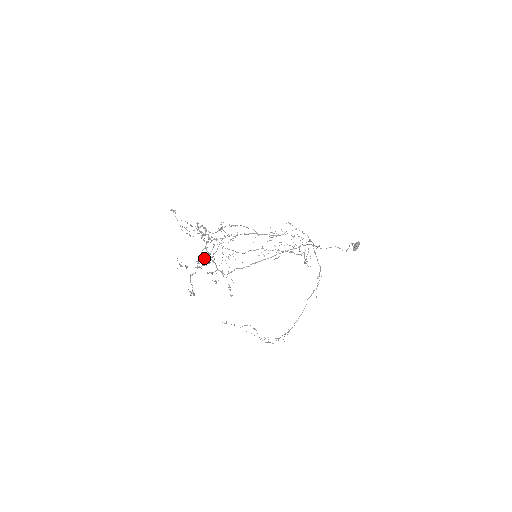
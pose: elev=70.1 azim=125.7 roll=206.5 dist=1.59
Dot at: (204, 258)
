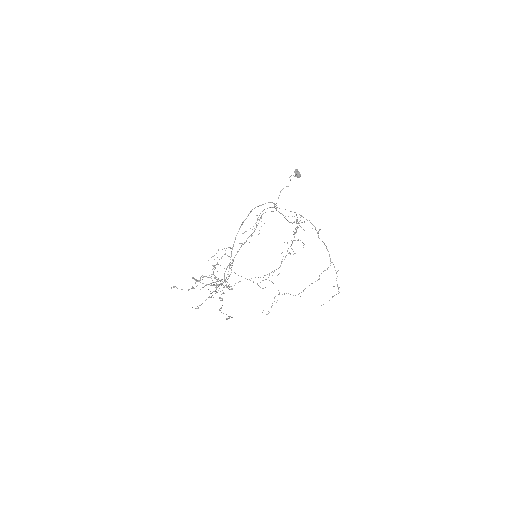
Dot at: occluded
